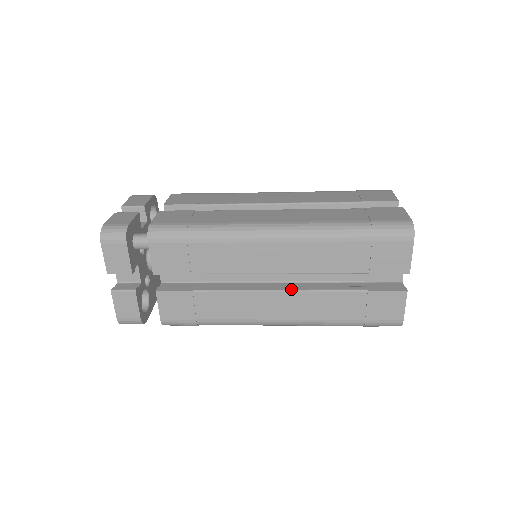
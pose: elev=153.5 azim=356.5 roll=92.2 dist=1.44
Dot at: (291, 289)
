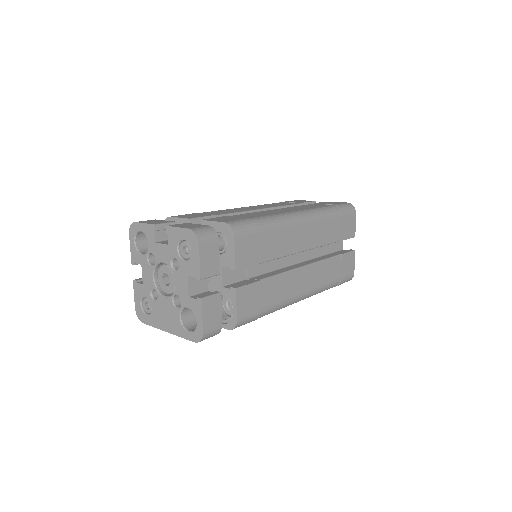
Dot at: (309, 263)
